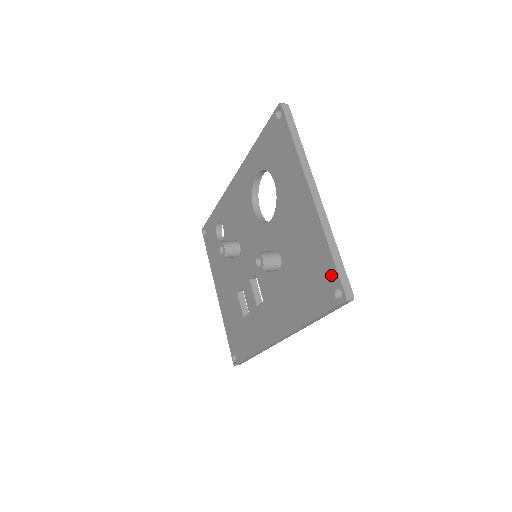
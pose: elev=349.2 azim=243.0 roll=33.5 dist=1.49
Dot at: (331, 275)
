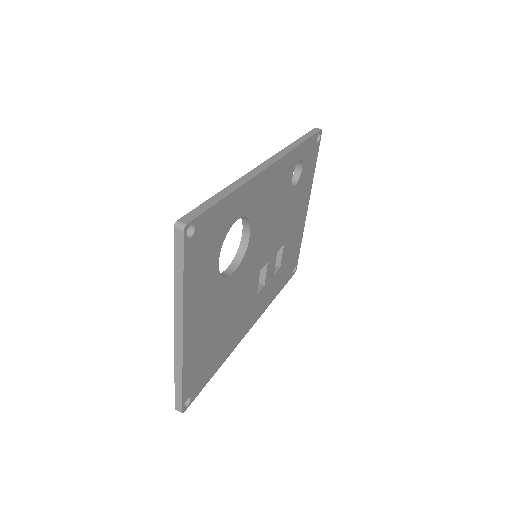
Dot at: occluded
